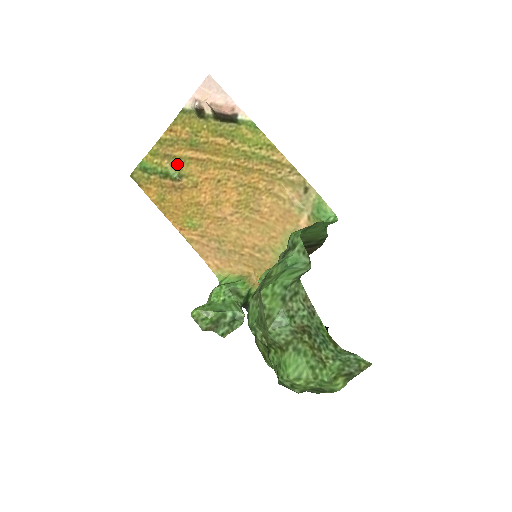
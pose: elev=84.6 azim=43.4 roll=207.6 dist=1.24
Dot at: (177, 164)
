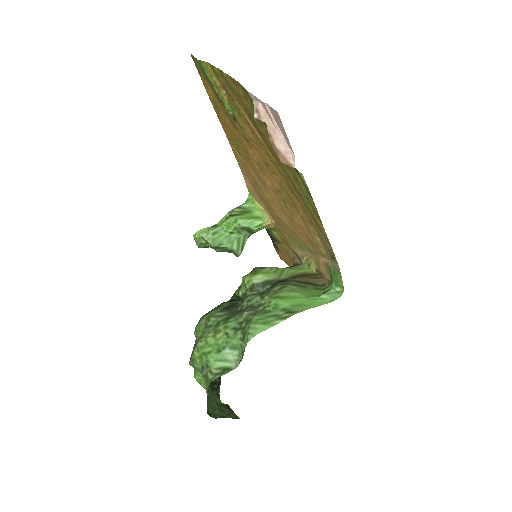
Dot at: (234, 108)
